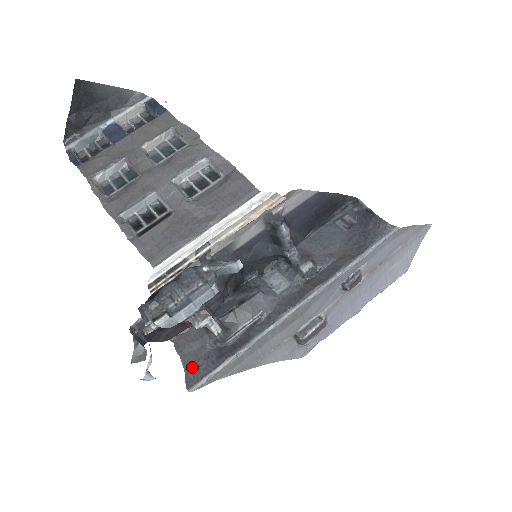
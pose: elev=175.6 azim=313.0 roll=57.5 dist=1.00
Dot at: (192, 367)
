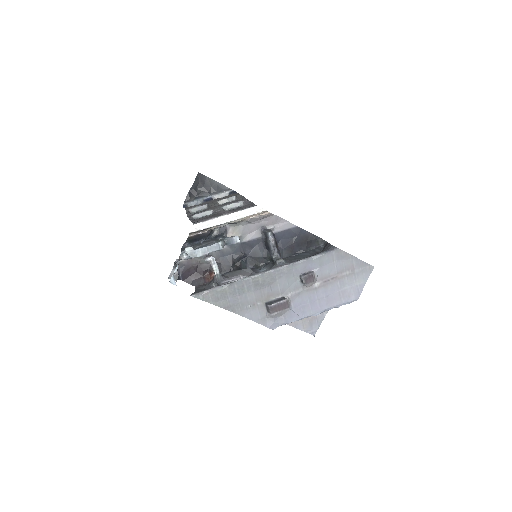
Dot at: (198, 291)
